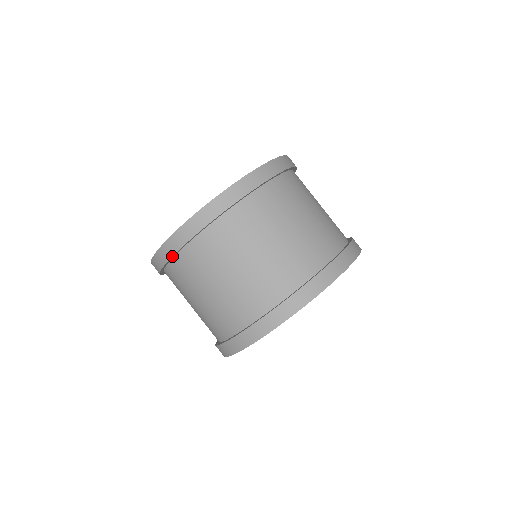
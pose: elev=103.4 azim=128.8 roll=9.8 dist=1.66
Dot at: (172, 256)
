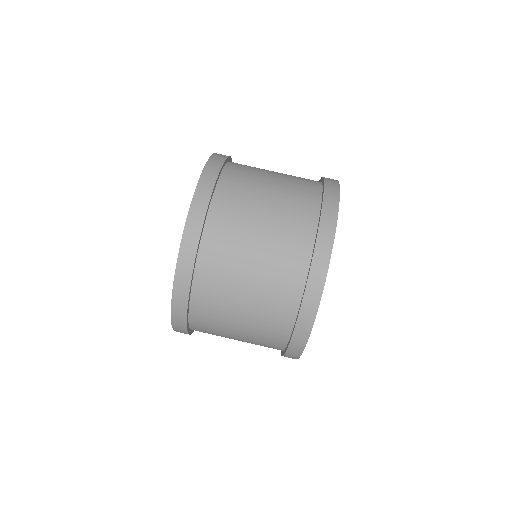
Dot at: (191, 333)
